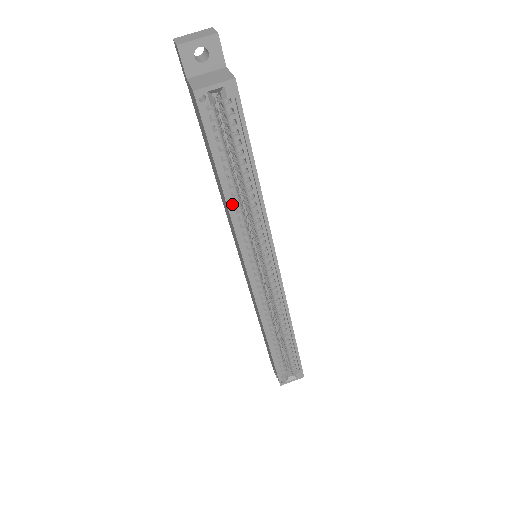
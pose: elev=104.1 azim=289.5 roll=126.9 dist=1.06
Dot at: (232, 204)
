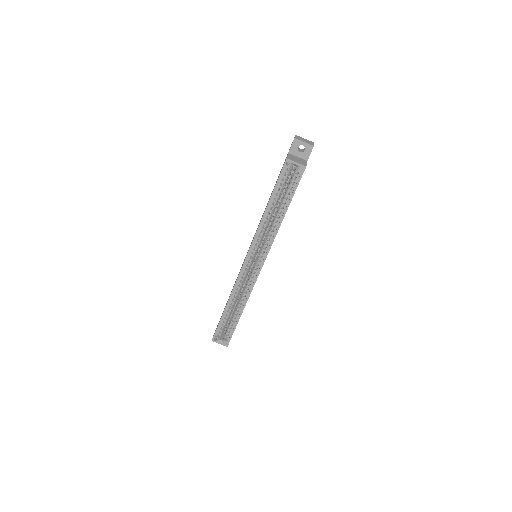
Dot at: (265, 217)
